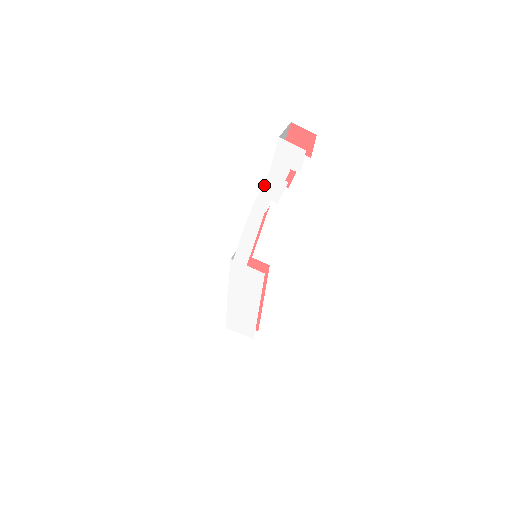
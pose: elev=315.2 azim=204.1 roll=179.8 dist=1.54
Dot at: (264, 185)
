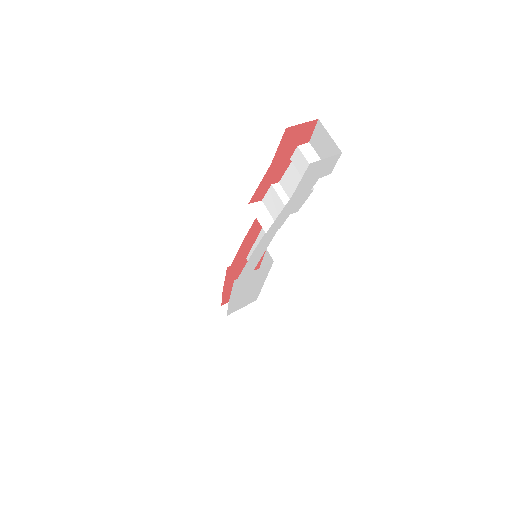
Dot at: (283, 210)
